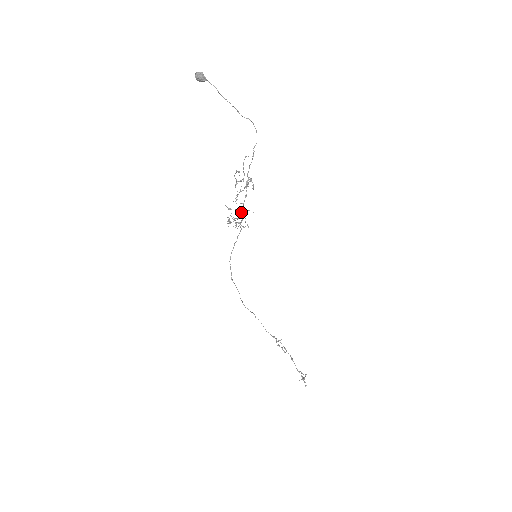
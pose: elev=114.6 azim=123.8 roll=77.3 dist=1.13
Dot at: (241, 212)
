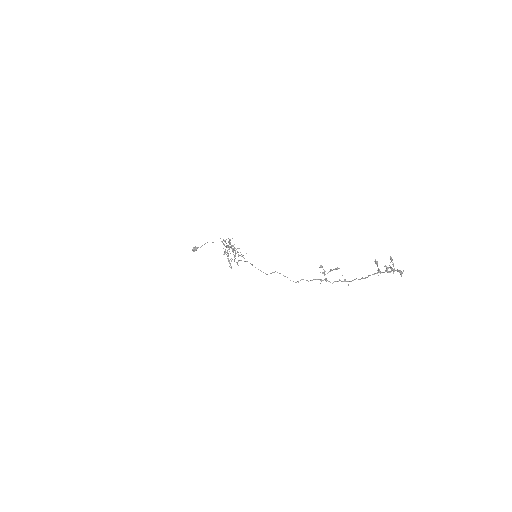
Dot at: (232, 251)
